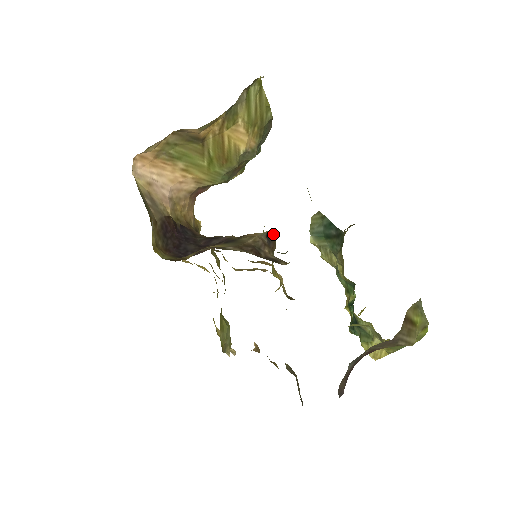
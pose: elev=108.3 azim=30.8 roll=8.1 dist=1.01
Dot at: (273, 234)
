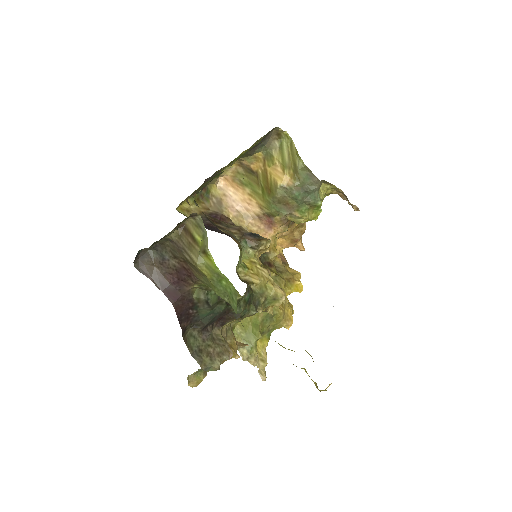
Dot at: (266, 239)
